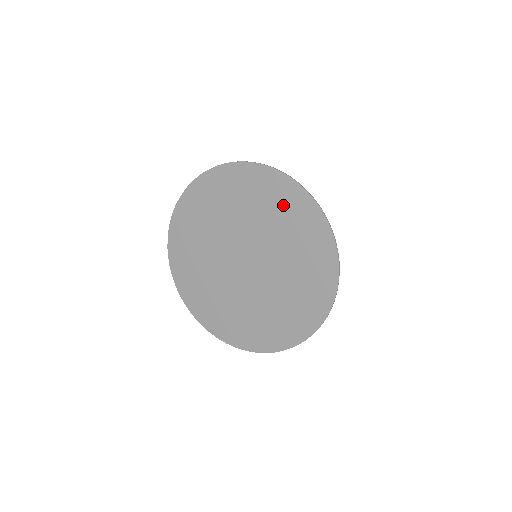
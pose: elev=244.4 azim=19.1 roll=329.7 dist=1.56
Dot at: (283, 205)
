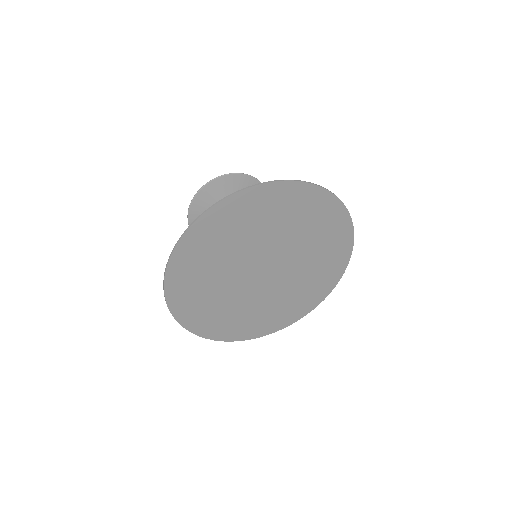
Dot at: (320, 219)
